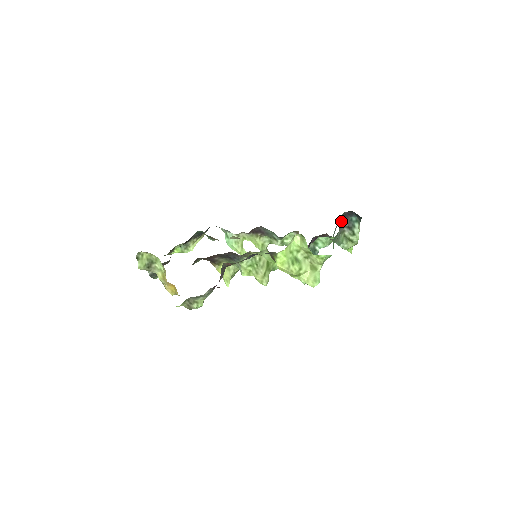
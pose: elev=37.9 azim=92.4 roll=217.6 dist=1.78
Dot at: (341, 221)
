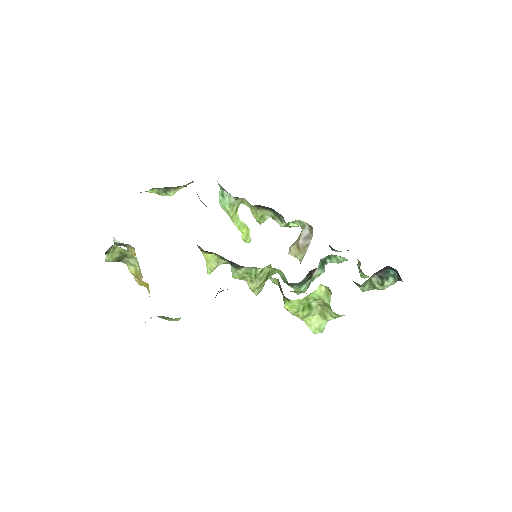
Dot at: (377, 272)
